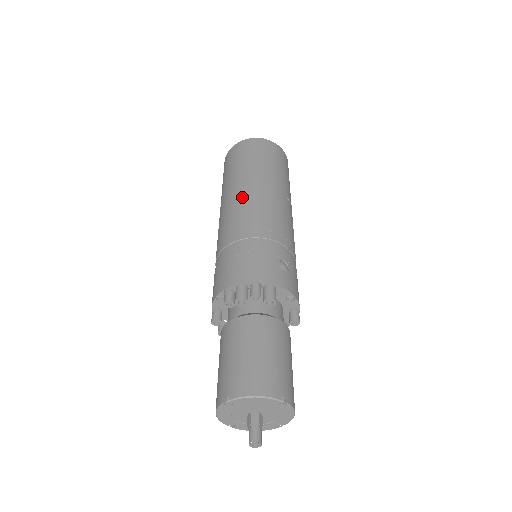
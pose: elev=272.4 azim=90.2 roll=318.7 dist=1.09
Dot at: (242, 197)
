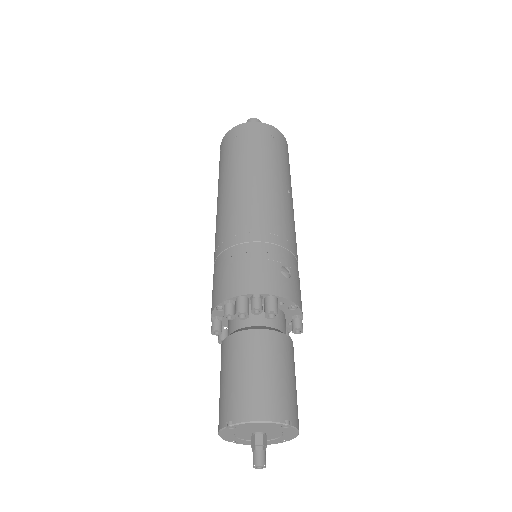
Dot at: (240, 193)
